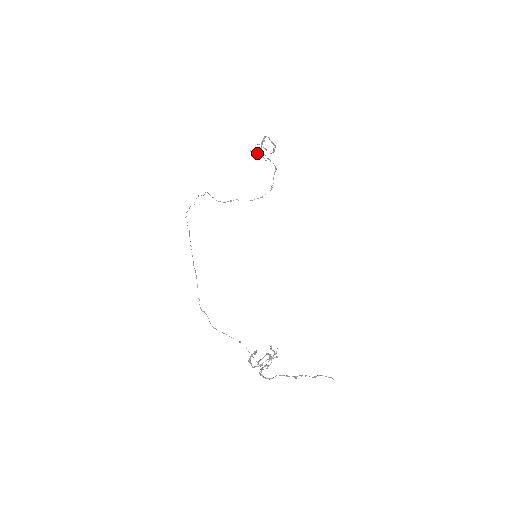
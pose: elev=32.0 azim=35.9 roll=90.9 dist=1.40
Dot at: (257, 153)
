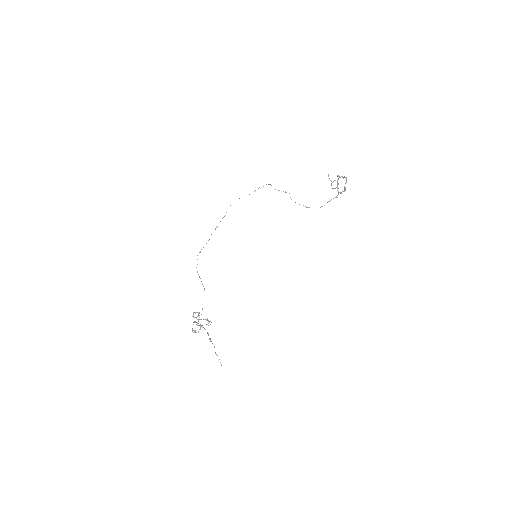
Dot at: (331, 181)
